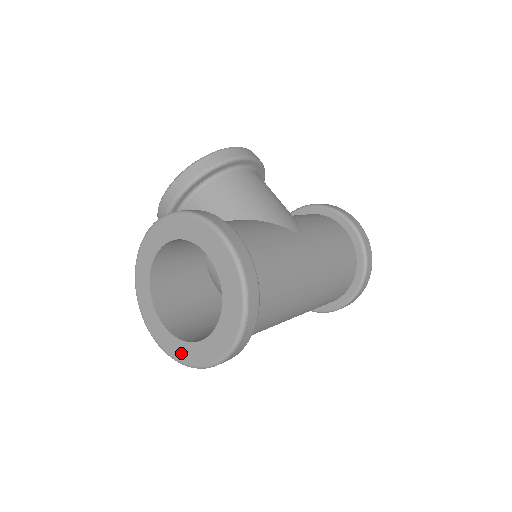
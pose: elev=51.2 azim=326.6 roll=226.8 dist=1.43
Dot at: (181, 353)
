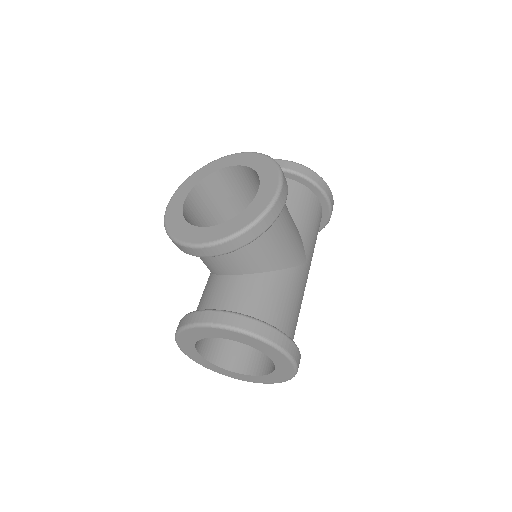
Dot at: (215, 369)
